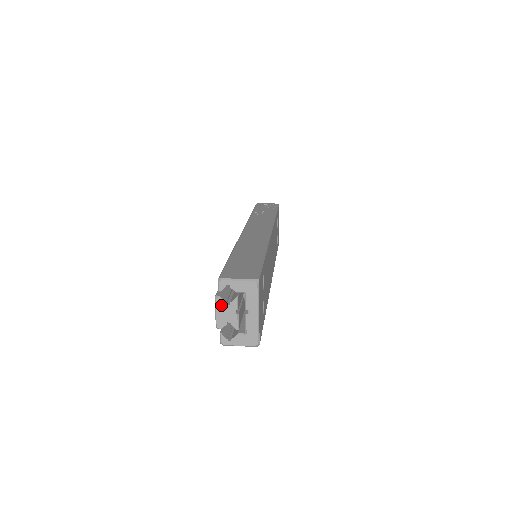
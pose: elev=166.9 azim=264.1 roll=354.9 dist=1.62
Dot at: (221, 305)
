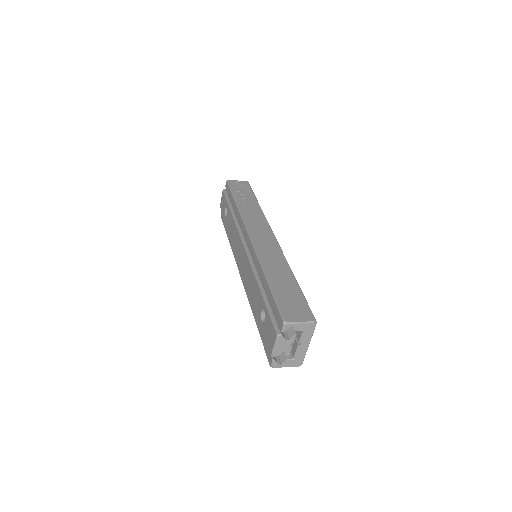
Dot at: (281, 341)
